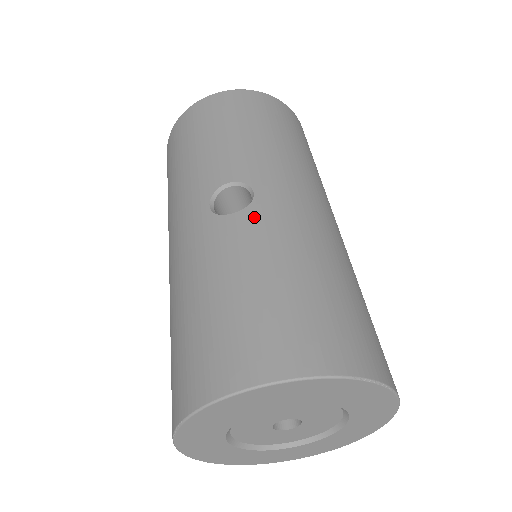
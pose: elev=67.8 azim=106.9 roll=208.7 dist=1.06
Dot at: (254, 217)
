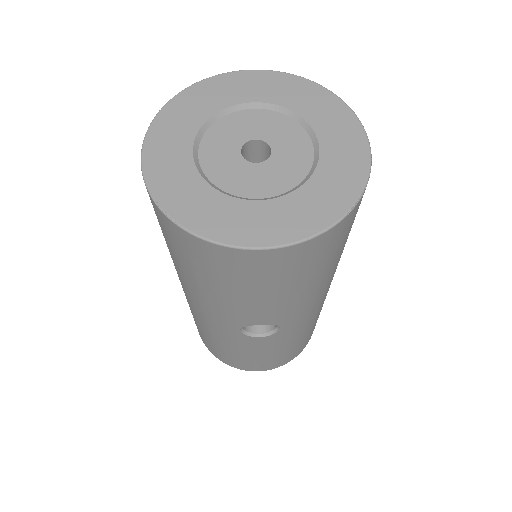
Dot at: occluded
